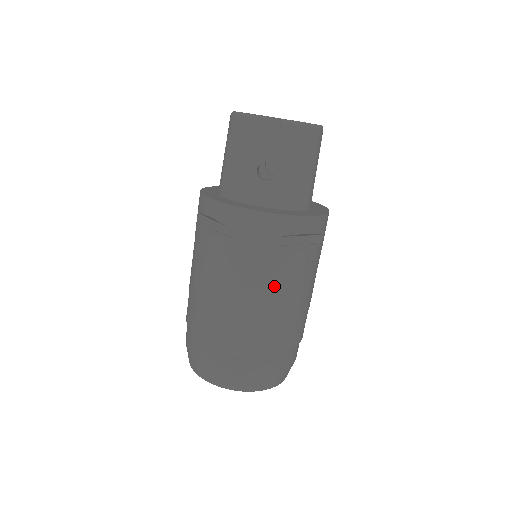
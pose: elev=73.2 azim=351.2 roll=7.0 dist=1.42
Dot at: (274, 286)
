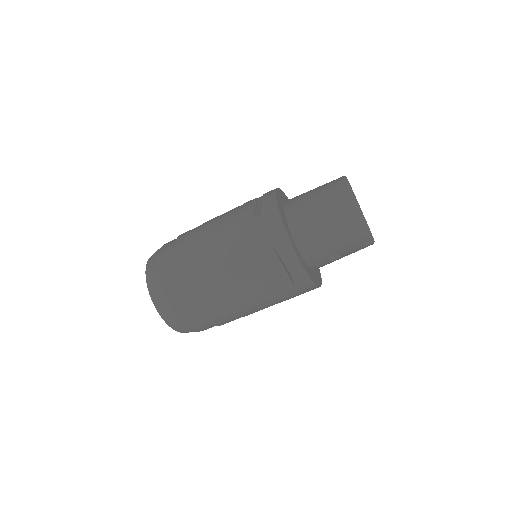
Dot at: occluded
